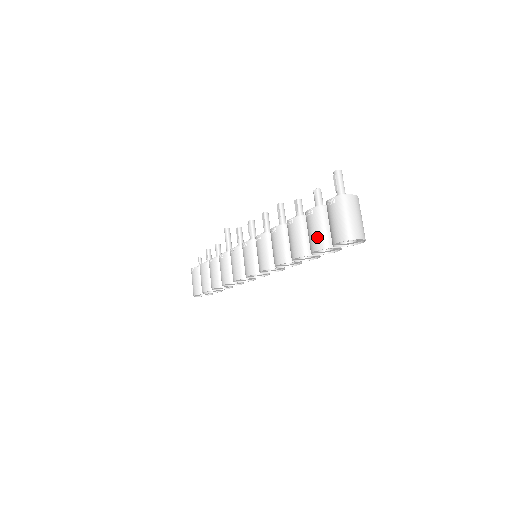
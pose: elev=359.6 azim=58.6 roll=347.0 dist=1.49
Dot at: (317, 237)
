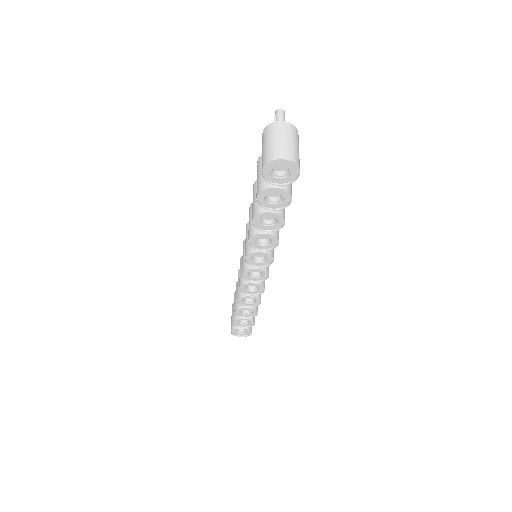
Dot at: (259, 182)
